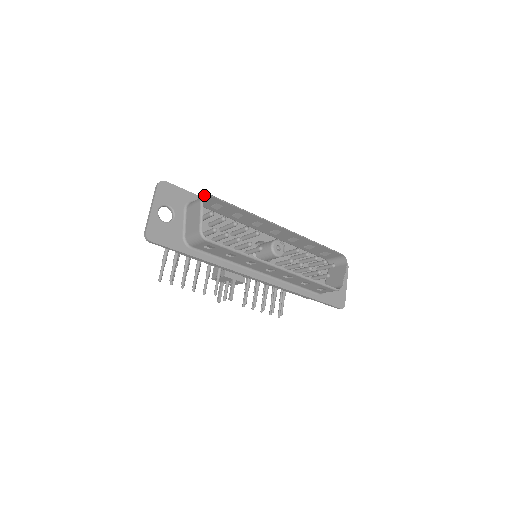
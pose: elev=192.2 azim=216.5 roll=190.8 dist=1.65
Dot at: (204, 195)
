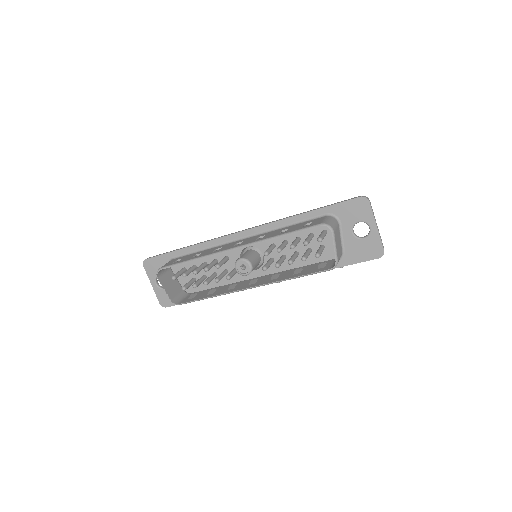
Dot at: occluded
